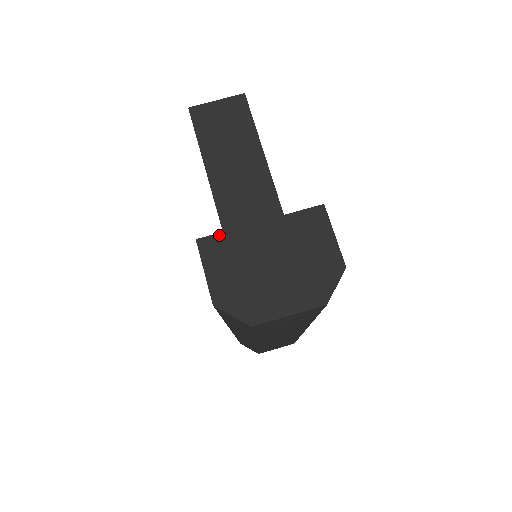
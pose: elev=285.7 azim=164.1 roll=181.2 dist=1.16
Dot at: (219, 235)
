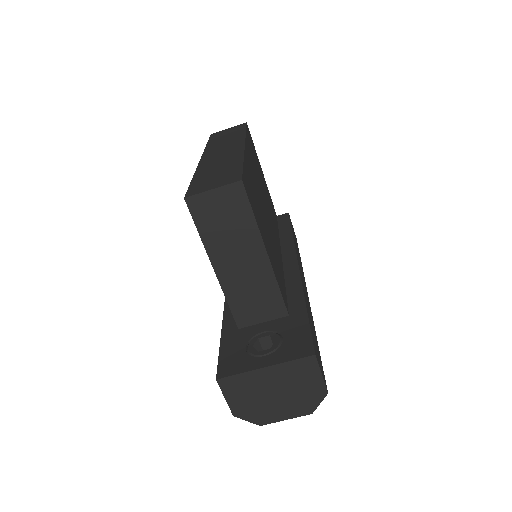
Dot at: (233, 377)
